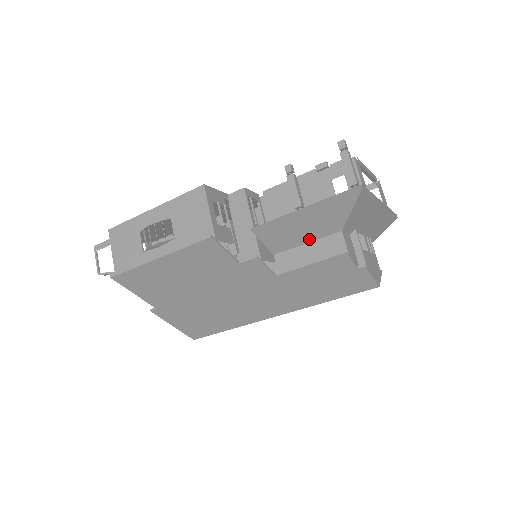
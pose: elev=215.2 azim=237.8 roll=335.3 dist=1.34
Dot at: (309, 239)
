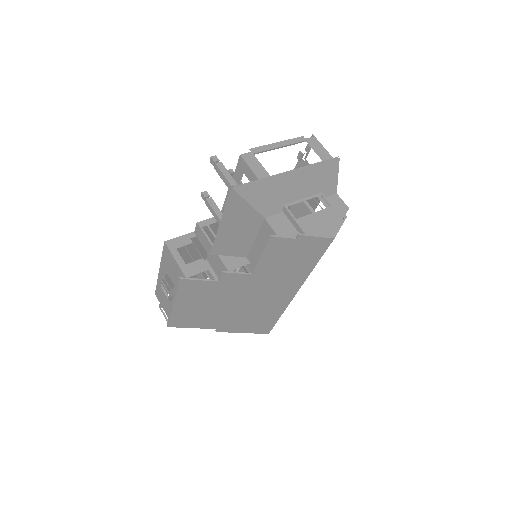
Dot at: (253, 236)
